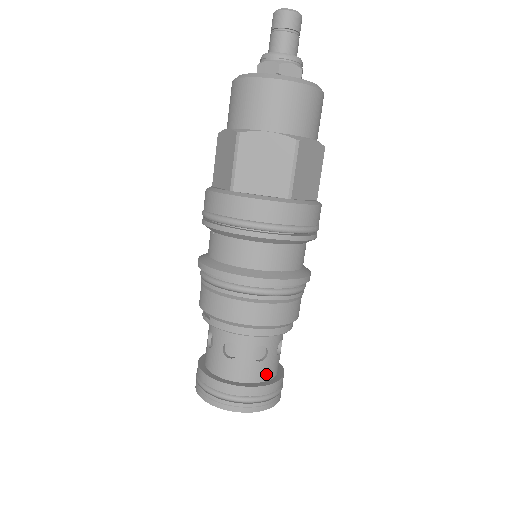
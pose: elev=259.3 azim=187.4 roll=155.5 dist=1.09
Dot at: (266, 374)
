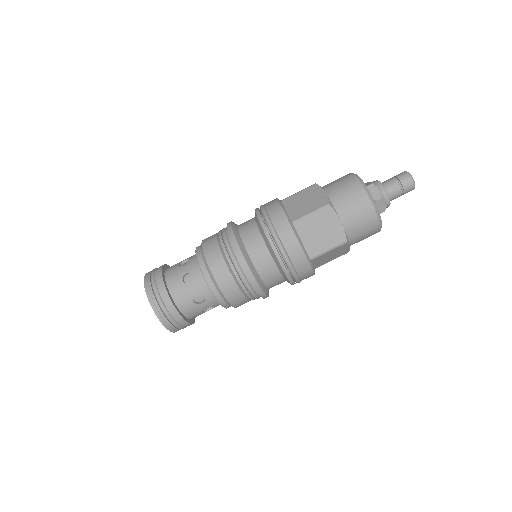
Dot at: (176, 293)
